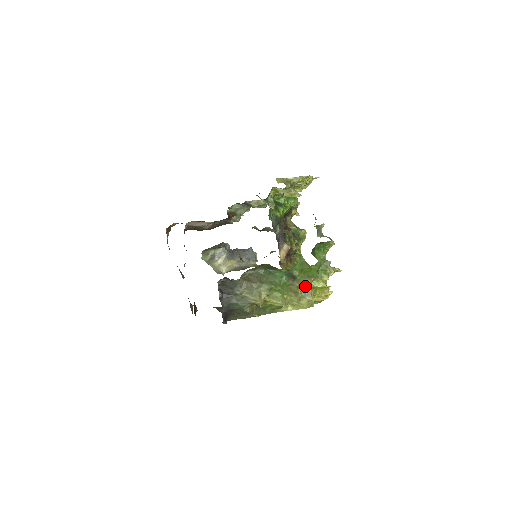
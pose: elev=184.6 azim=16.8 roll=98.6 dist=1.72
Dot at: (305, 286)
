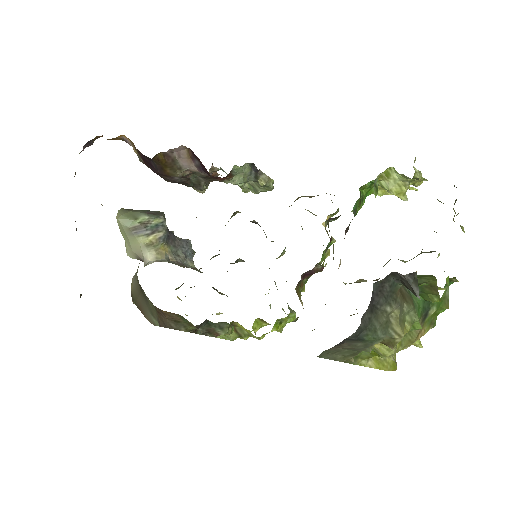
Dot at: (421, 336)
